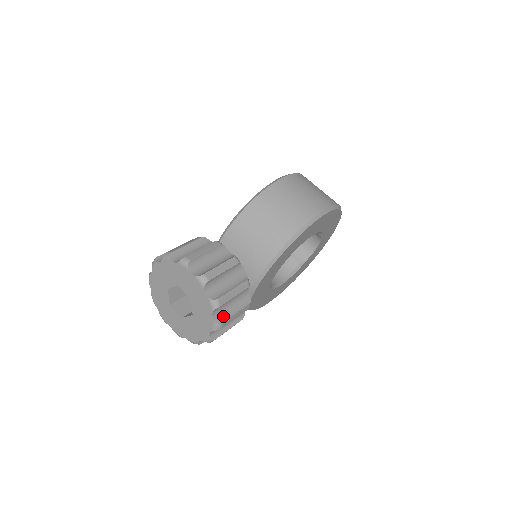
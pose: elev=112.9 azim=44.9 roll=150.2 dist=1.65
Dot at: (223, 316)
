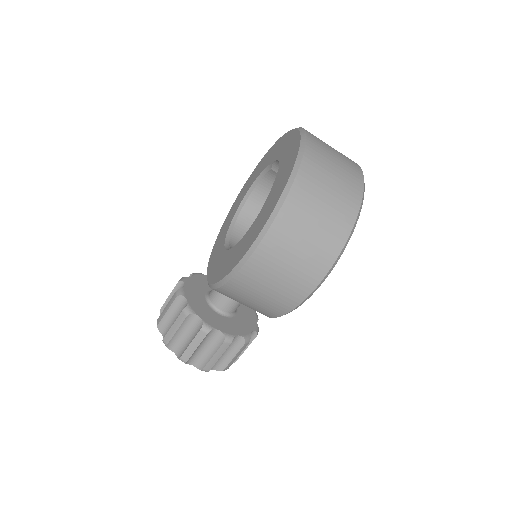
Dot at: occluded
